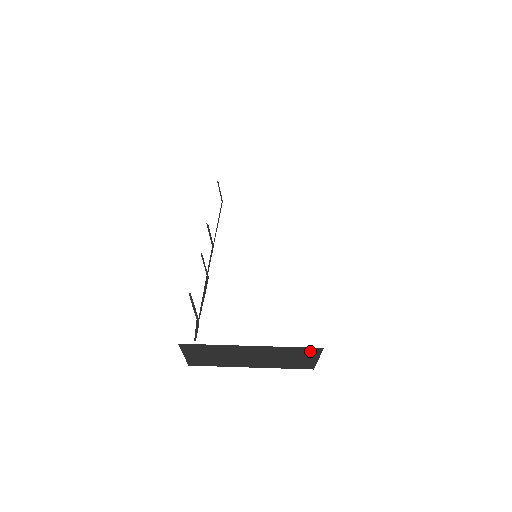
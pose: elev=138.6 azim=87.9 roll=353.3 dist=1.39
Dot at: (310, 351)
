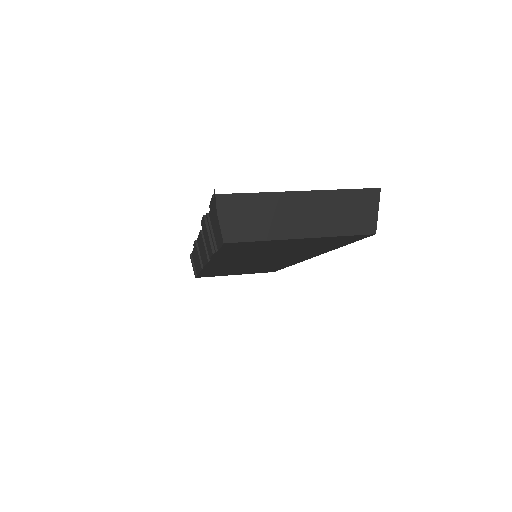
Dot at: (367, 196)
